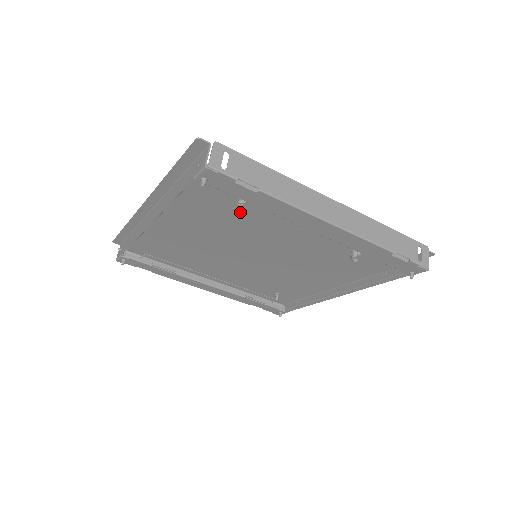
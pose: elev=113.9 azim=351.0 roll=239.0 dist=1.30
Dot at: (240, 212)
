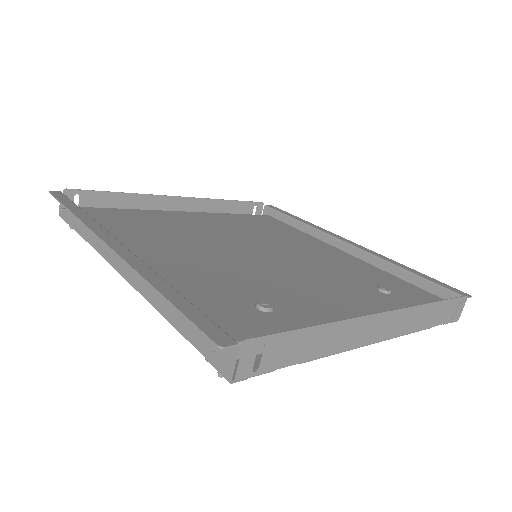
Dot at: occluded
